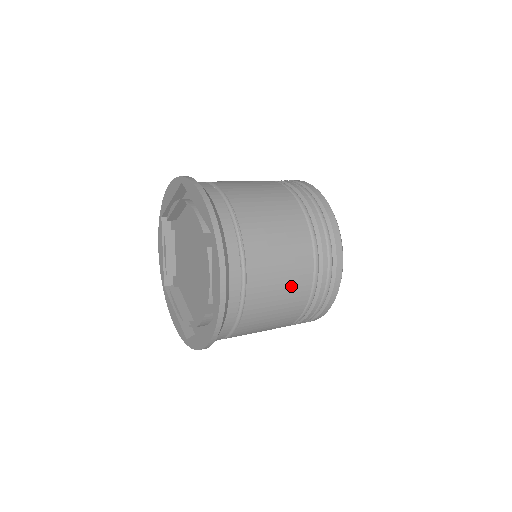
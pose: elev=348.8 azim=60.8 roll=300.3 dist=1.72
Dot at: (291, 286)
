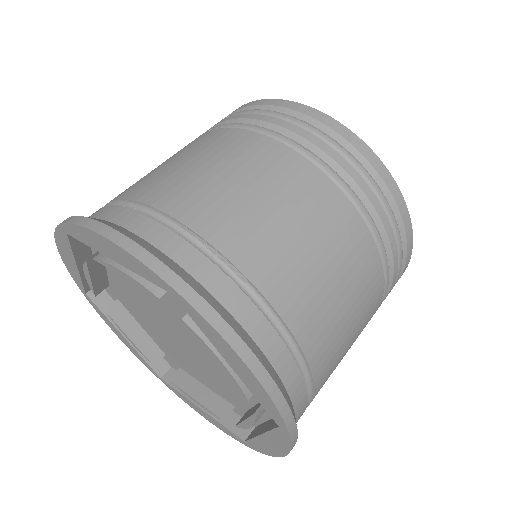
Dot at: (352, 275)
